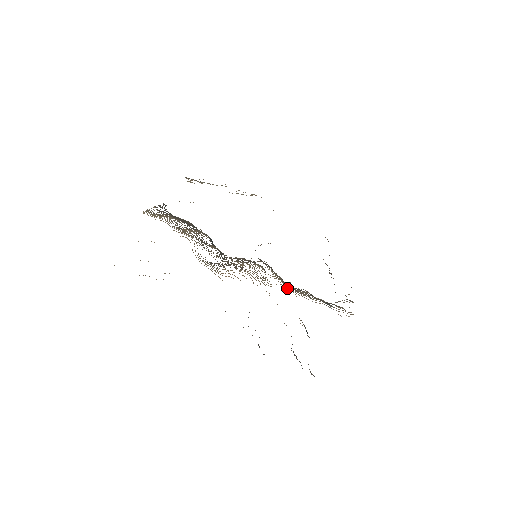
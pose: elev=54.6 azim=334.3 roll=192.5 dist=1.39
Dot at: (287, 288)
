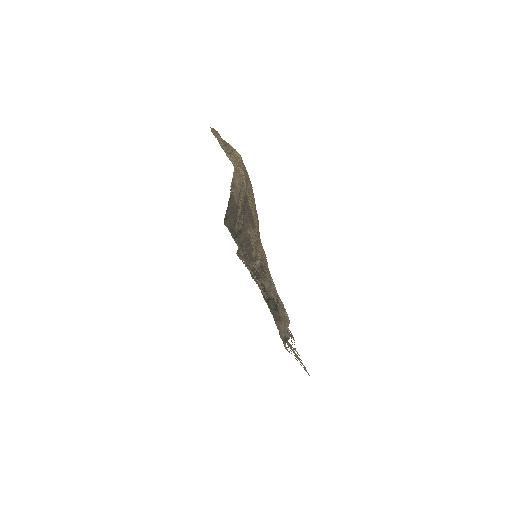
Dot at: occluded
